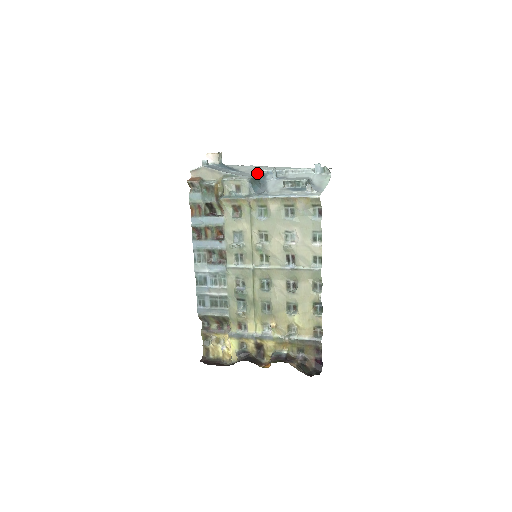
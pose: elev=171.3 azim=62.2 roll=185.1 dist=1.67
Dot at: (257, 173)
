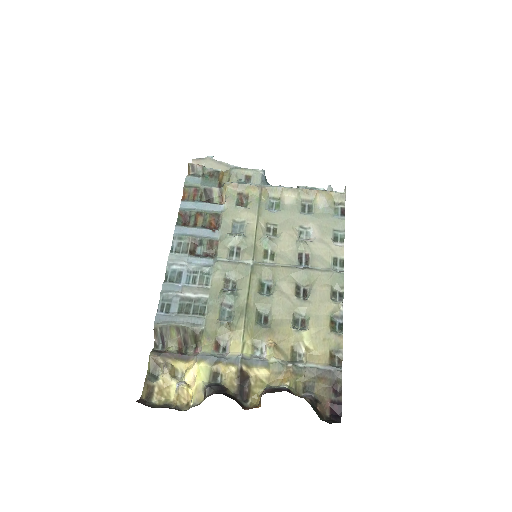
Dot at: occluded
